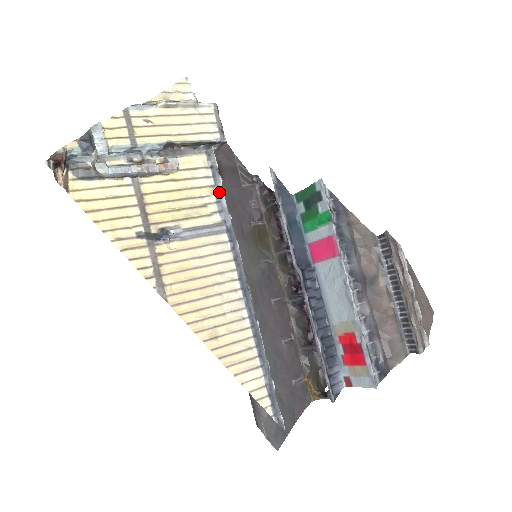
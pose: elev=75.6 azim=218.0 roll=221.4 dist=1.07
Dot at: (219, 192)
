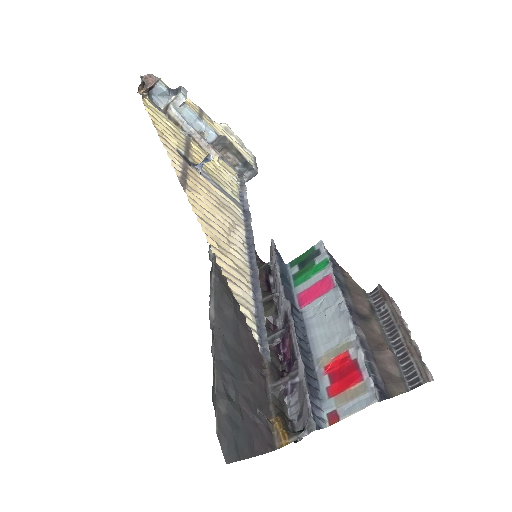
Dot at: (243, 193)
